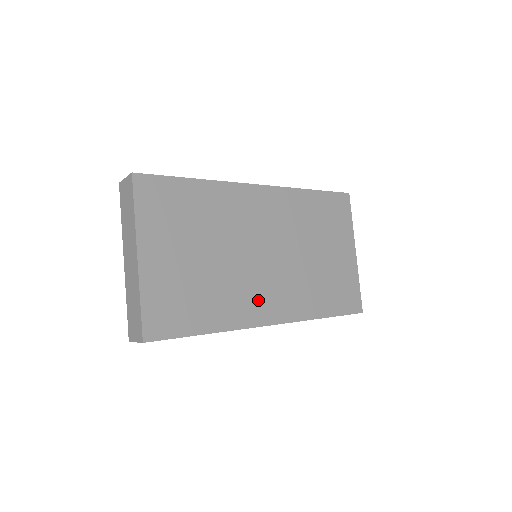
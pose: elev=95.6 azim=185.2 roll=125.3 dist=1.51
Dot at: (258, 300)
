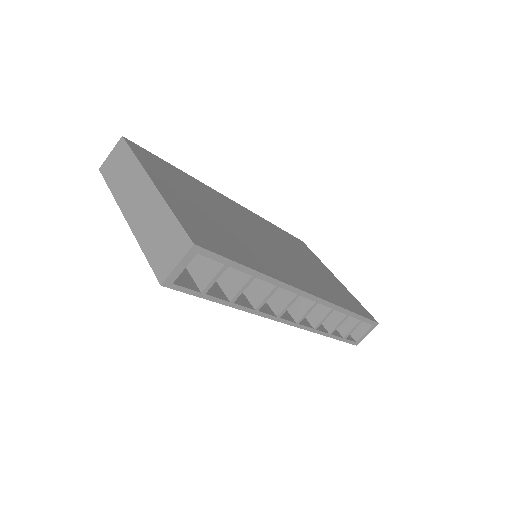
Dot at: (285, 270)
